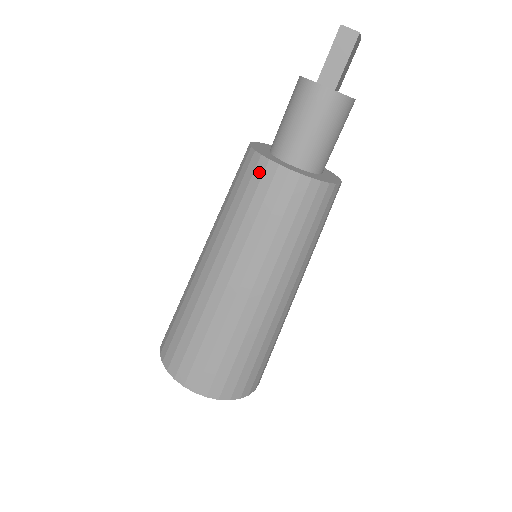
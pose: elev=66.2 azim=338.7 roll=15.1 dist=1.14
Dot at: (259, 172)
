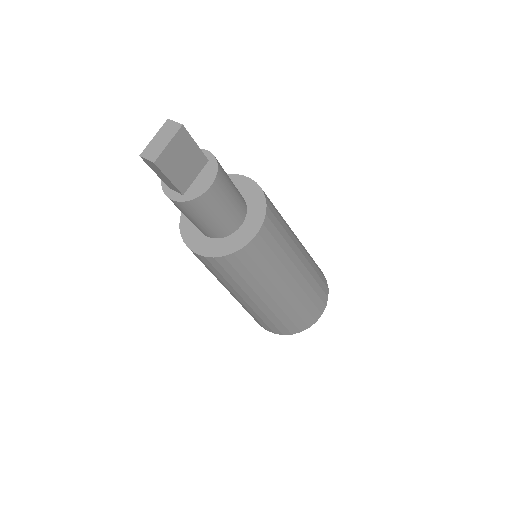
Dot at: occluded
